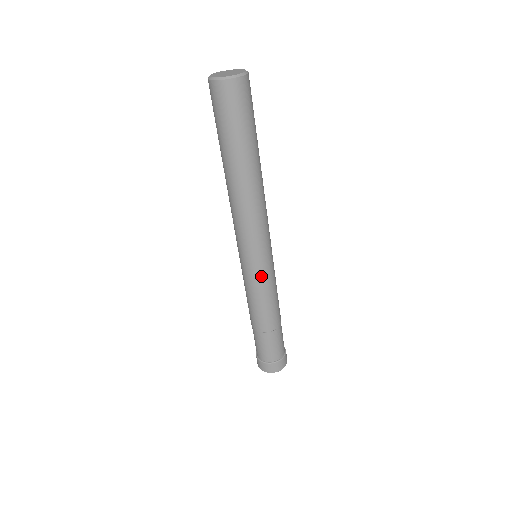
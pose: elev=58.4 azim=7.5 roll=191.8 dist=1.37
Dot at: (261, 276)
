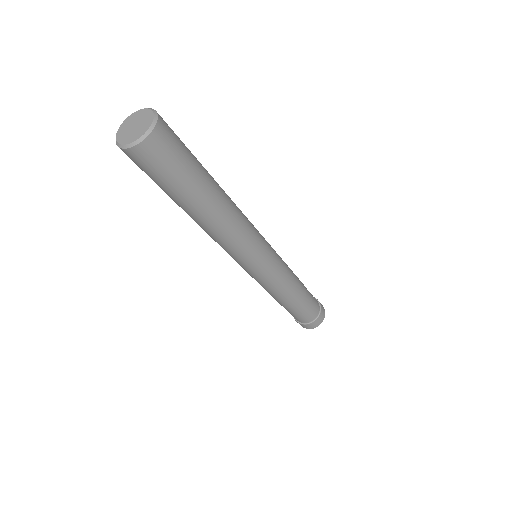
Dot at: (262, 278)
